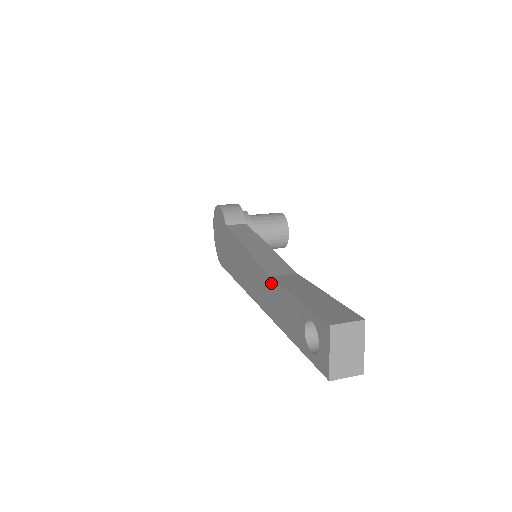
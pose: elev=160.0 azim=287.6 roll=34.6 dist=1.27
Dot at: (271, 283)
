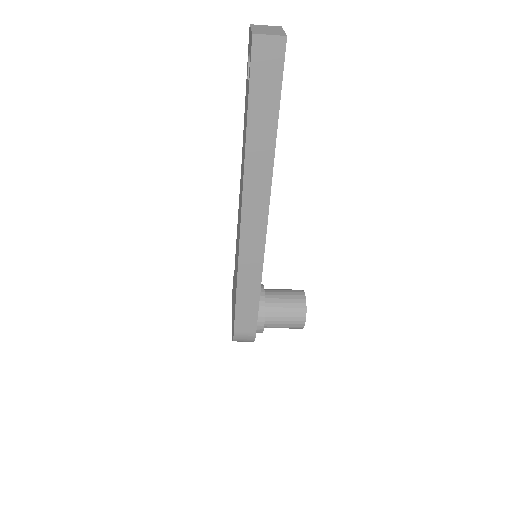
Dot at: (242, 157)
